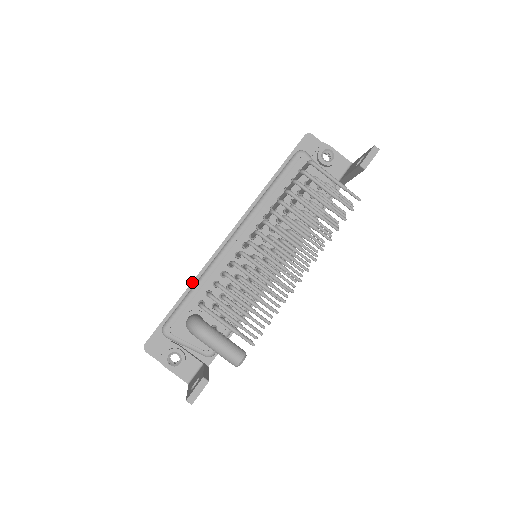
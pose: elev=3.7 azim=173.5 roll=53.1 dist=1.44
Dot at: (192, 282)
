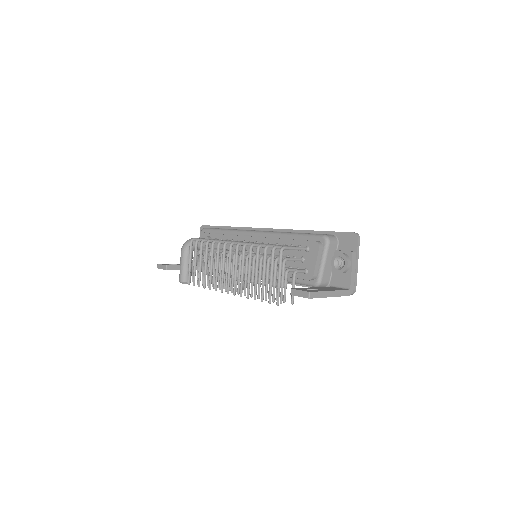
Dot at: (235, 227)
